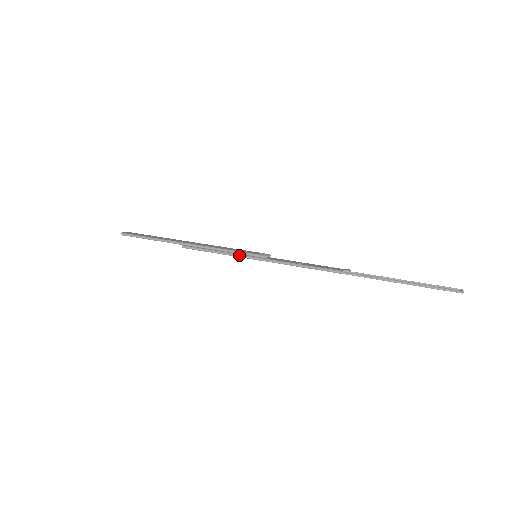
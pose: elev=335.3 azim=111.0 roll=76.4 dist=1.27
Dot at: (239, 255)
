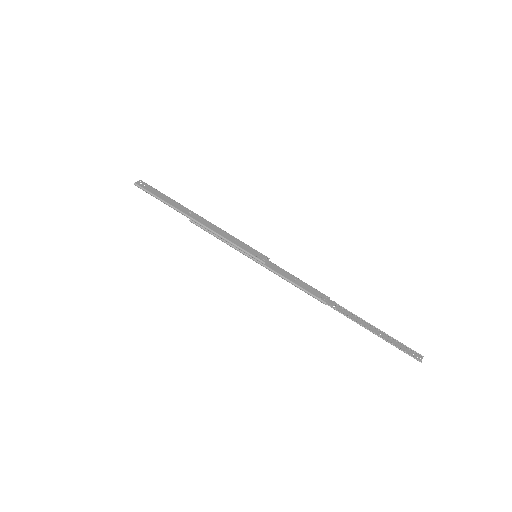
Dot at: (240, 251)
